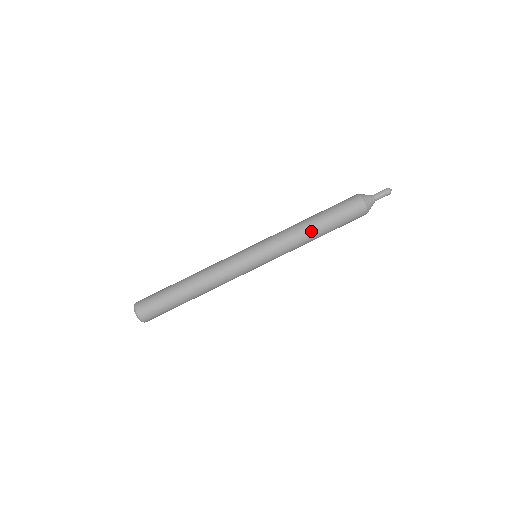
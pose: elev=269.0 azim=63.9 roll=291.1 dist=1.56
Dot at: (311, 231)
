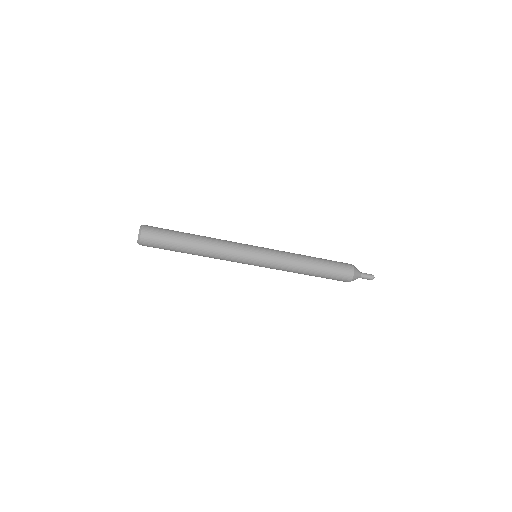
Dot at: (304, 274)
